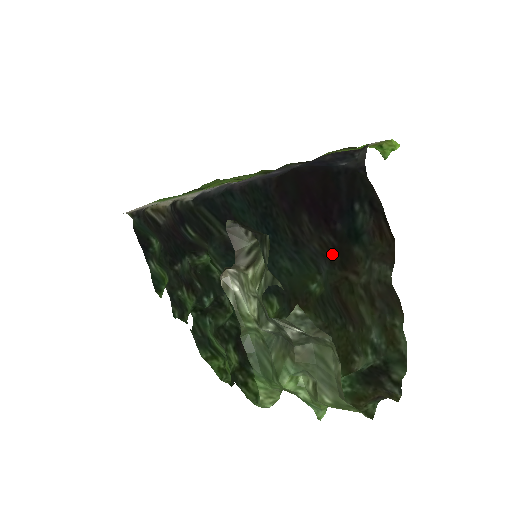
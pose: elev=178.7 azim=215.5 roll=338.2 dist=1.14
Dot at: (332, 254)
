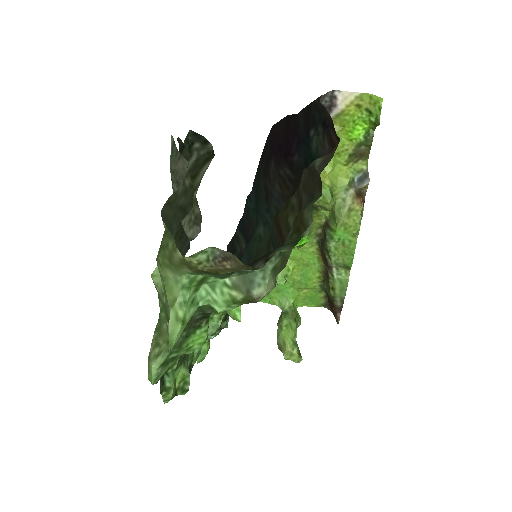
Dot at: (289, 191)
